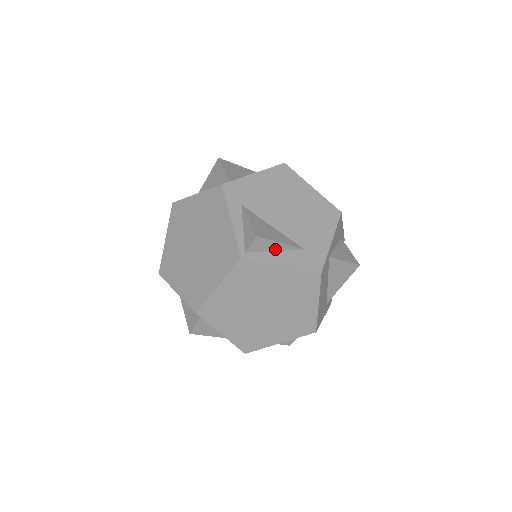
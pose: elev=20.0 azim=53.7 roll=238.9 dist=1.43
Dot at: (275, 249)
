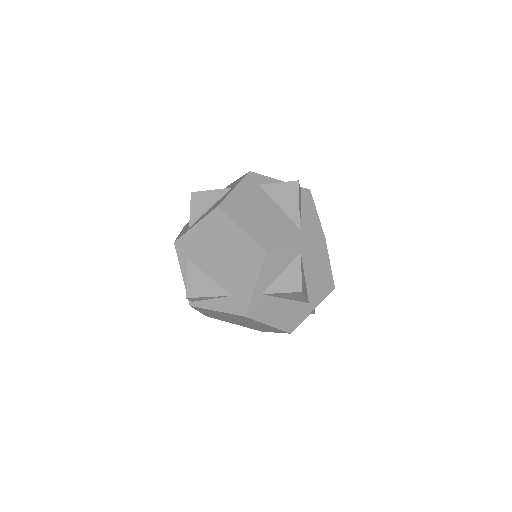
Dot at: (210, 298)
